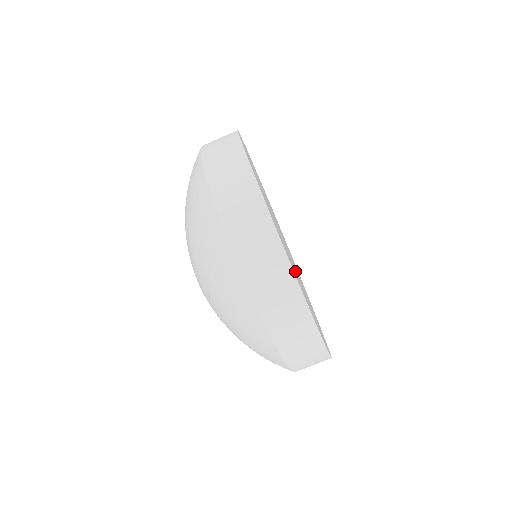
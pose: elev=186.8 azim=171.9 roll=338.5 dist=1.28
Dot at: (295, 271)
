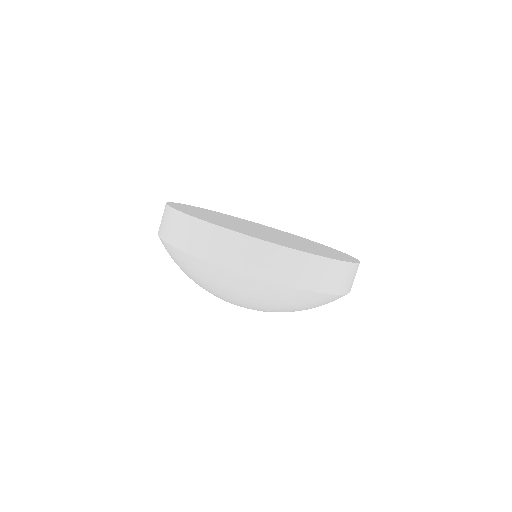
Dot at: occluded
